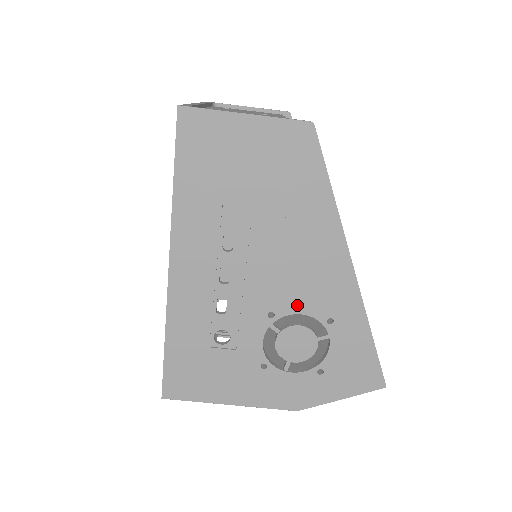
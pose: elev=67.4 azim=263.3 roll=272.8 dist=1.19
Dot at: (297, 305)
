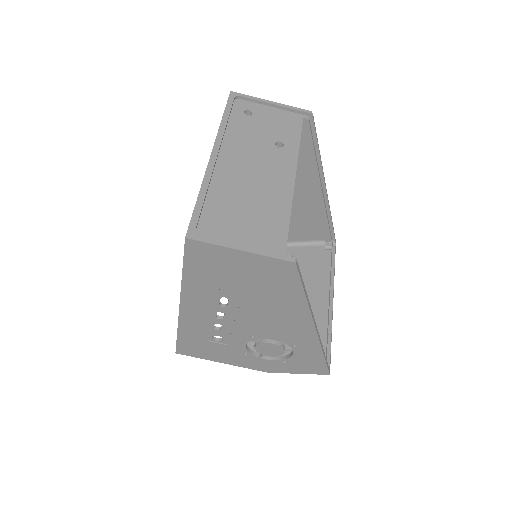
Dot at: (272, 336)
